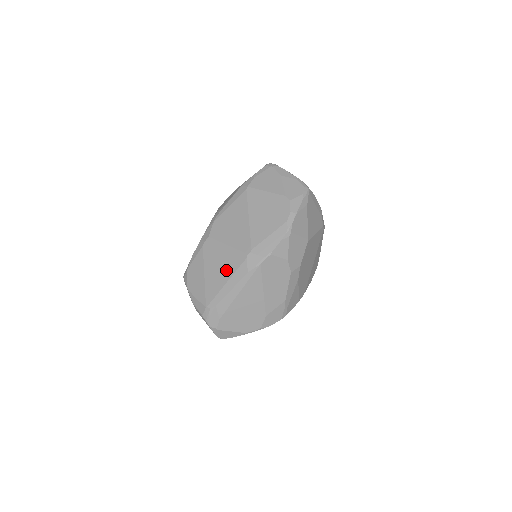
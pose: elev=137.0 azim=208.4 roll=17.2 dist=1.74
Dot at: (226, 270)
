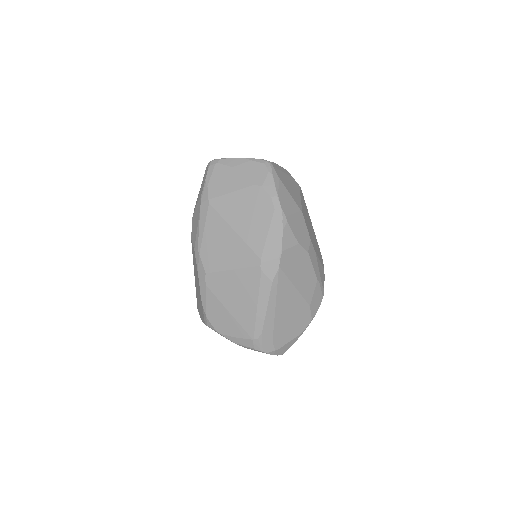
Dot at: (248, 294)
